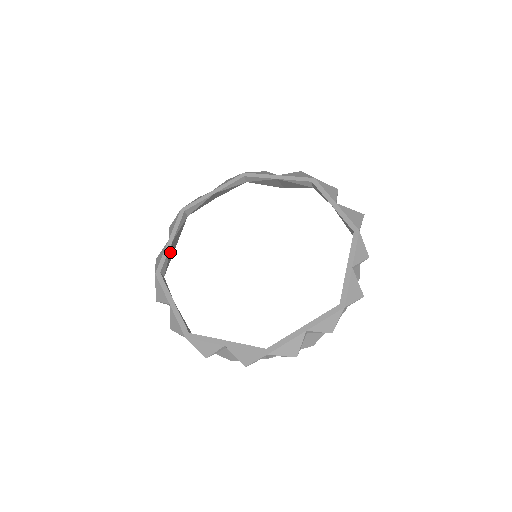
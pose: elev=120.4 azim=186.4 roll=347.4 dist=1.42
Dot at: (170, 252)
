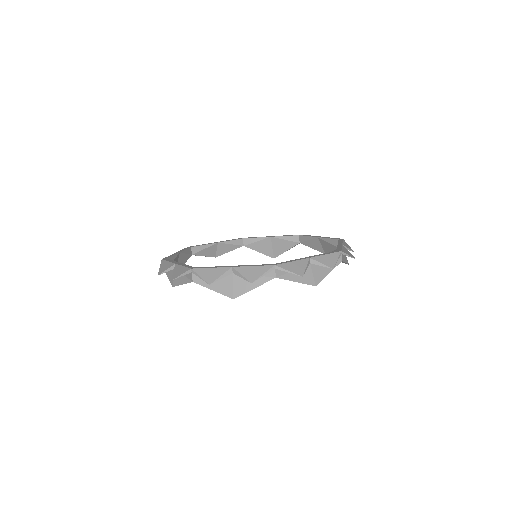
Dot at: (175, 260)
